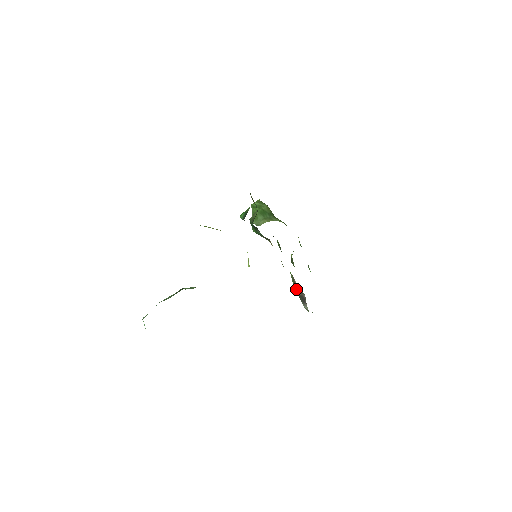
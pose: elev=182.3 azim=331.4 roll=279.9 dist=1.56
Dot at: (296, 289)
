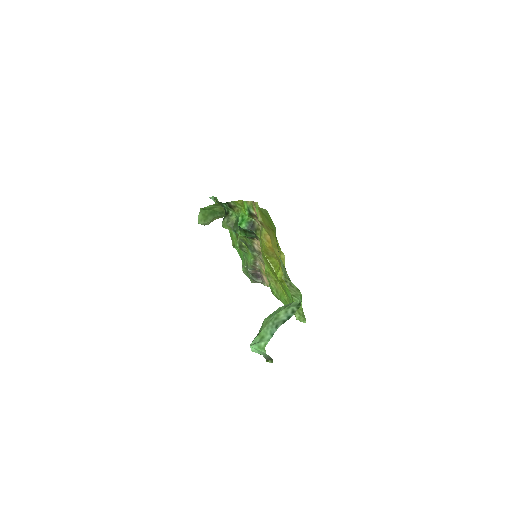
Dot at: (249, 269)
